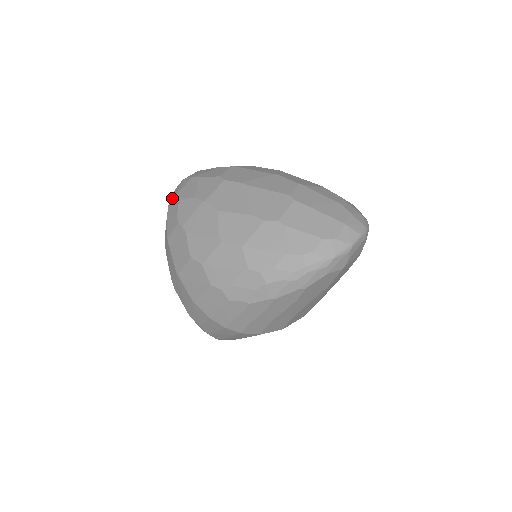
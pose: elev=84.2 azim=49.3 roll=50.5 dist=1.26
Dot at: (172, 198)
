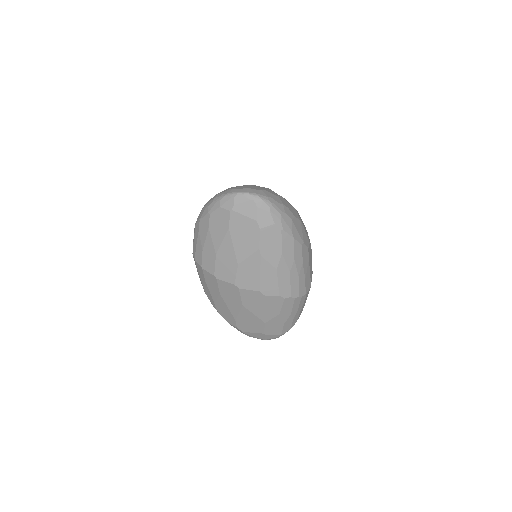
Dot at: occluded
